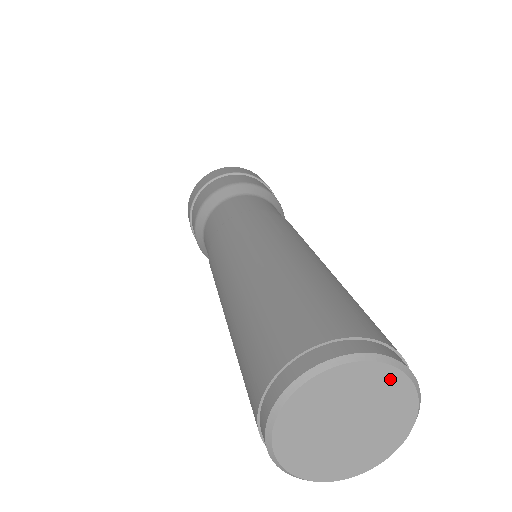
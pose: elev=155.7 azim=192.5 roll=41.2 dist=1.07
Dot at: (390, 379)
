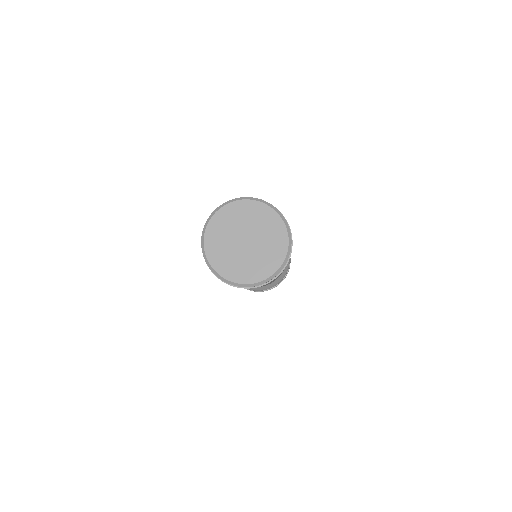
Dot at: (249, 207)
